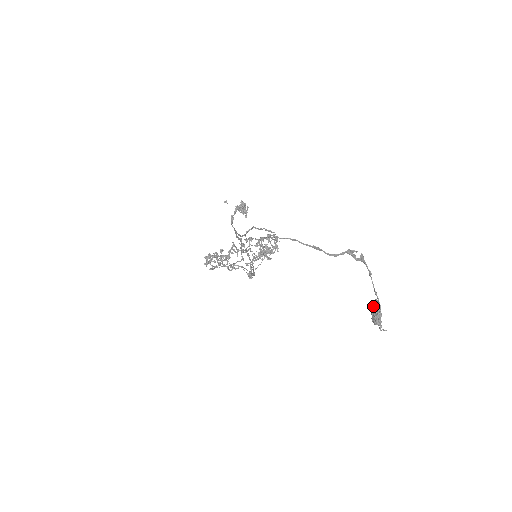
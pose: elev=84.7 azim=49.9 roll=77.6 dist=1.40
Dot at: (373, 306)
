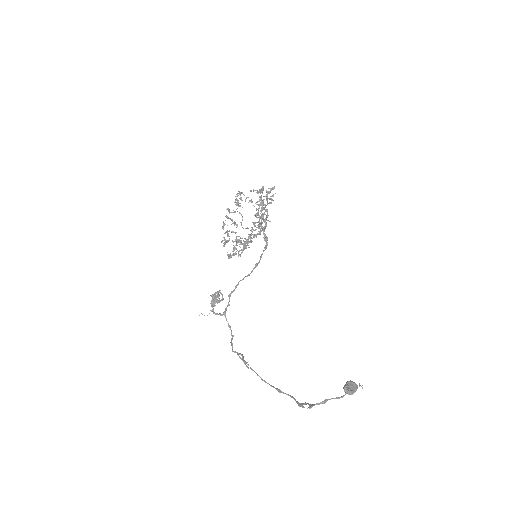
Dot at: (345, 386)
